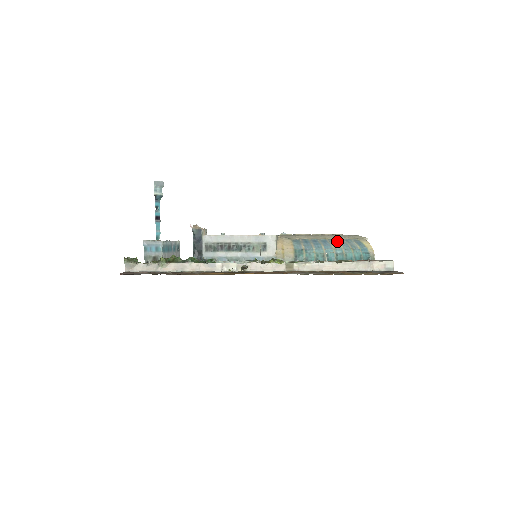
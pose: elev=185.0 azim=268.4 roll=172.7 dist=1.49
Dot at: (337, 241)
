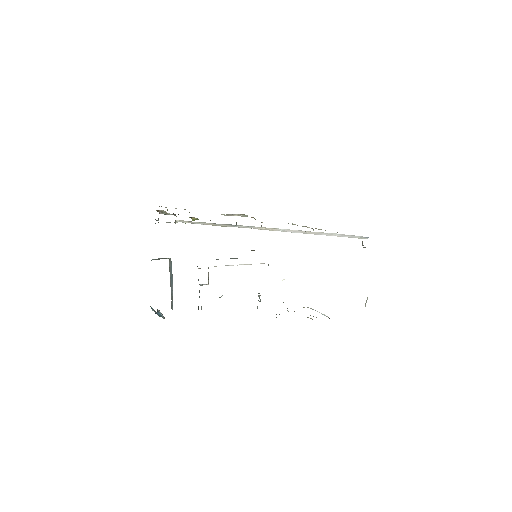
Dot at: occluded
